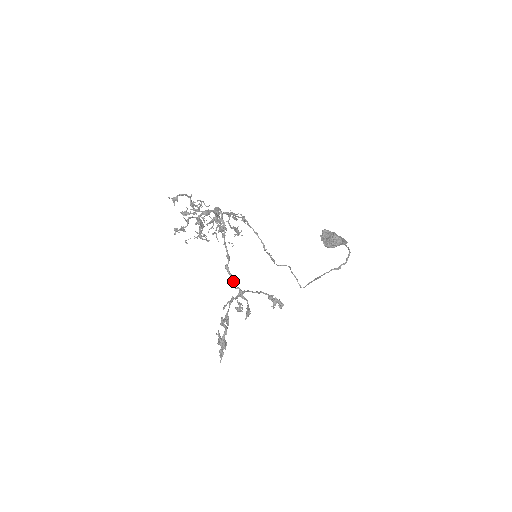
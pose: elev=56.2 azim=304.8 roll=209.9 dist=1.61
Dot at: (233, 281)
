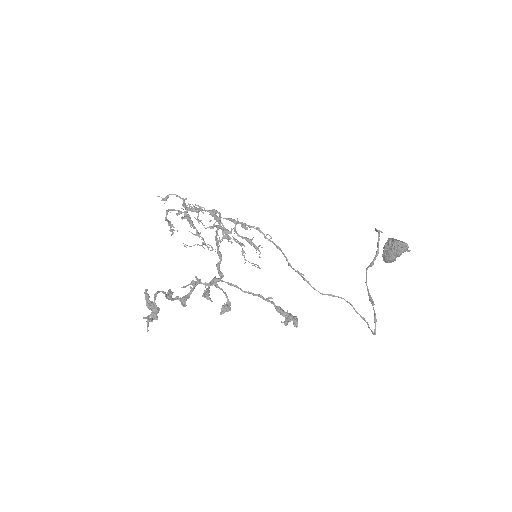
Dot at: (220, 277)
